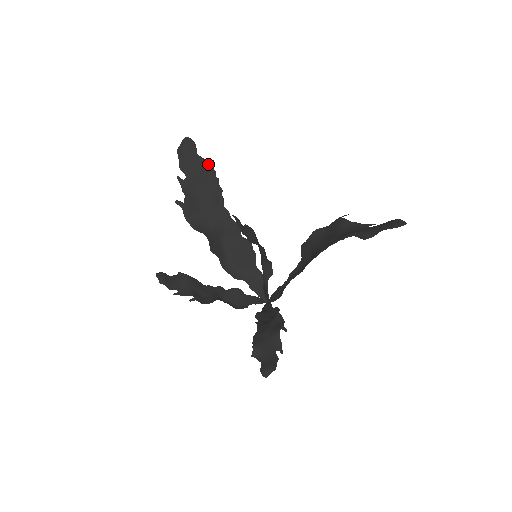
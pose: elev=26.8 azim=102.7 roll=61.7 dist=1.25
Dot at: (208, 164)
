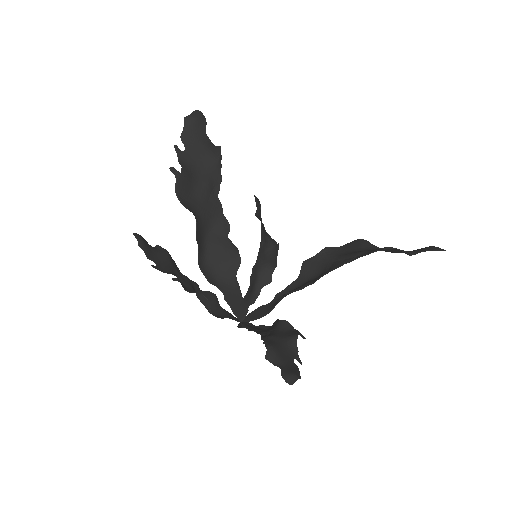
Dot at: (214, 147)
